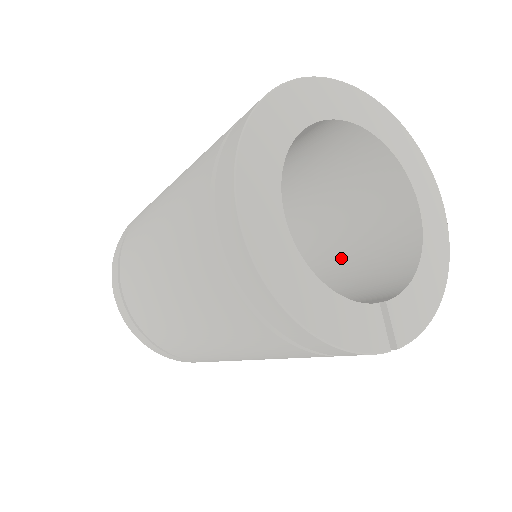
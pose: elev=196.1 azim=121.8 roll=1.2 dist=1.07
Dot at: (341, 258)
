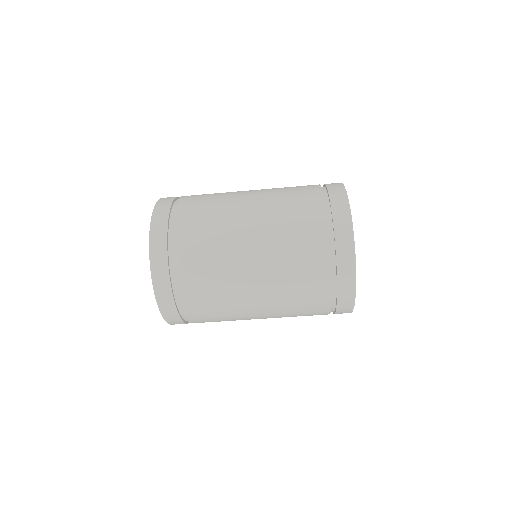
Dot at: occluded
